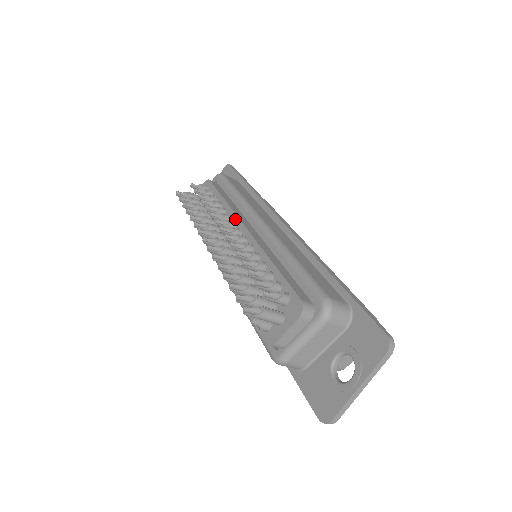
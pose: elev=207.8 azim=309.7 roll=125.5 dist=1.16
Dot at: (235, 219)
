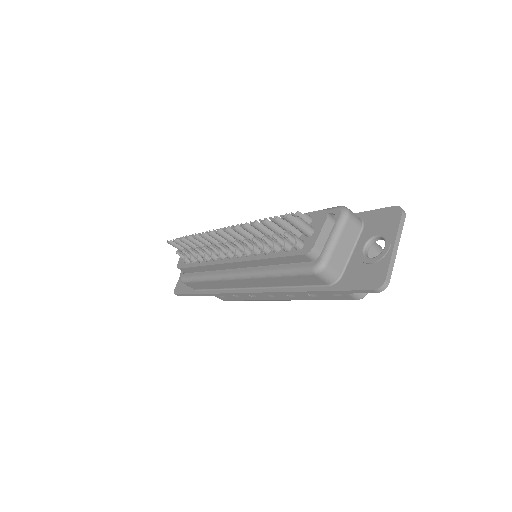
Dot at: occluded
